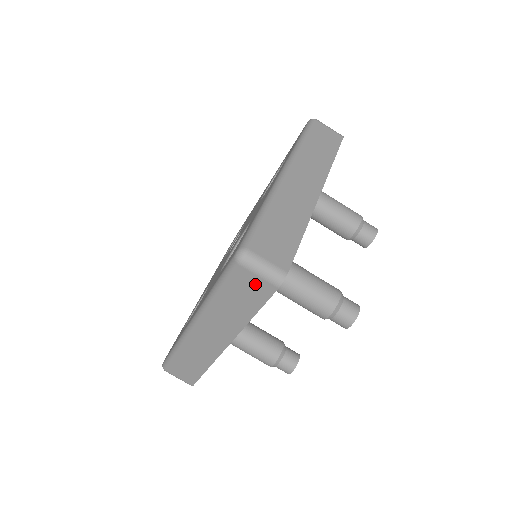
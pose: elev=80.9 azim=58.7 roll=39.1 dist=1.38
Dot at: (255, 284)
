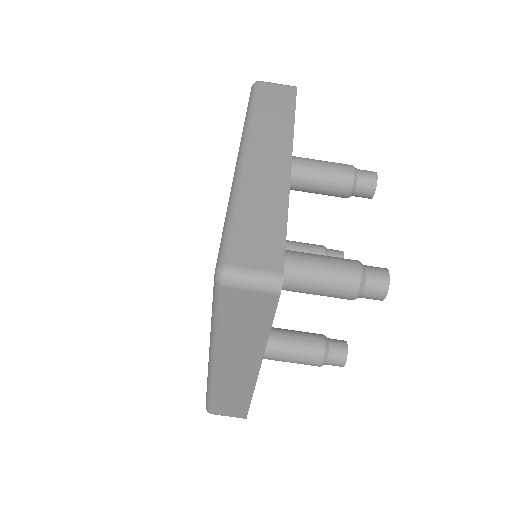
Dot at: (252, 300)
